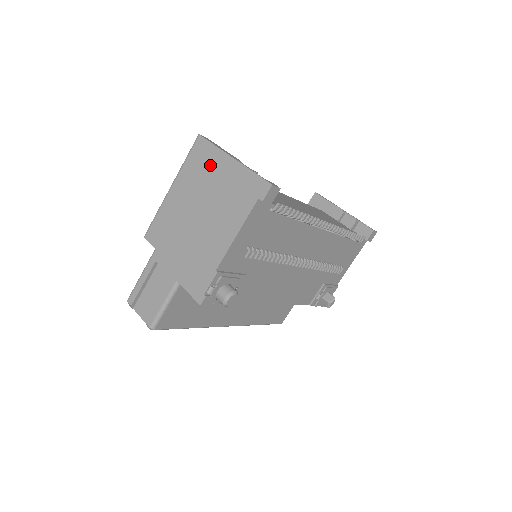
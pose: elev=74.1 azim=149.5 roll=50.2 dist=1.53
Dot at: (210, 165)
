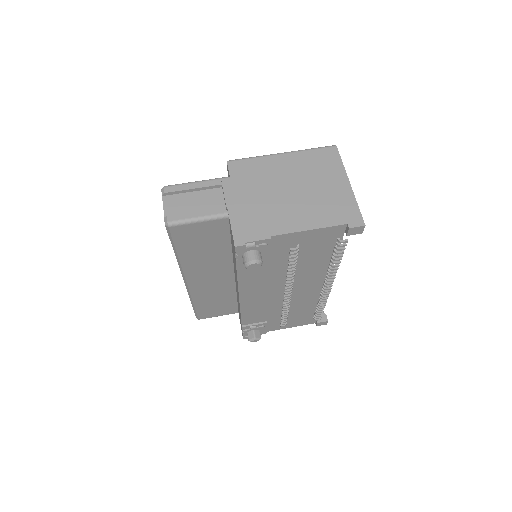
Dot at: (328, 170)
